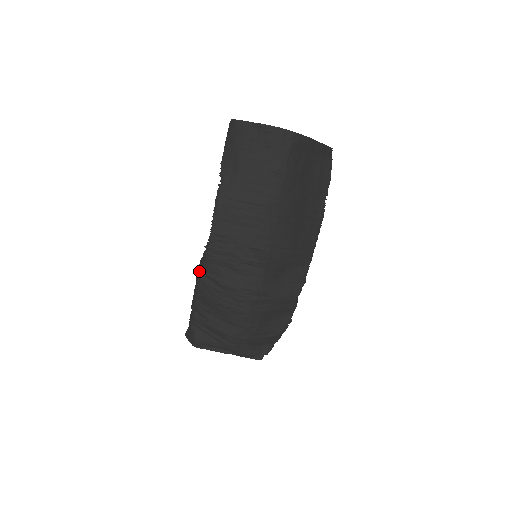
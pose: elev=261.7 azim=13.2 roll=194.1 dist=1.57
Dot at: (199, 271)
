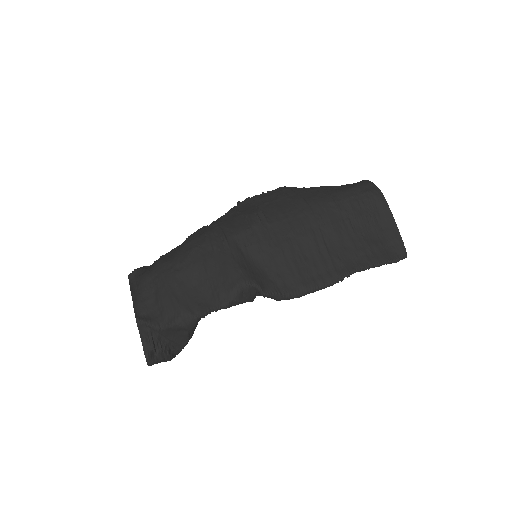
Dot at: occluded
